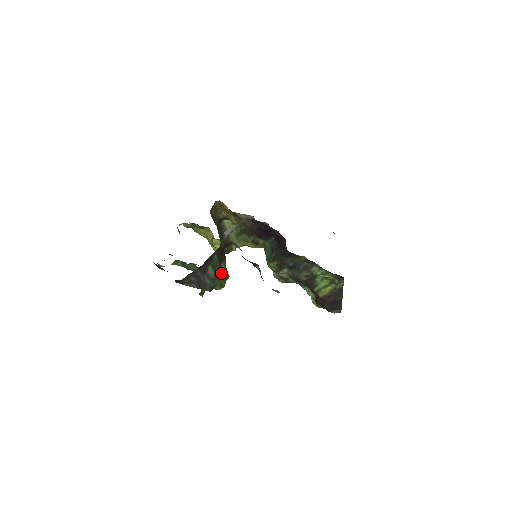
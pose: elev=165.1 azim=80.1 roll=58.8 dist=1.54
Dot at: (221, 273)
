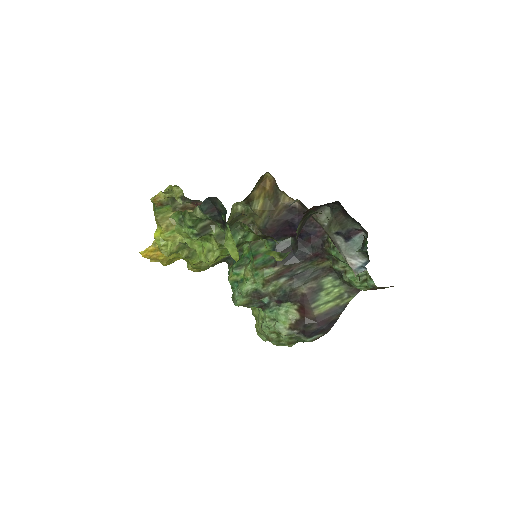
Dot at: occluded
